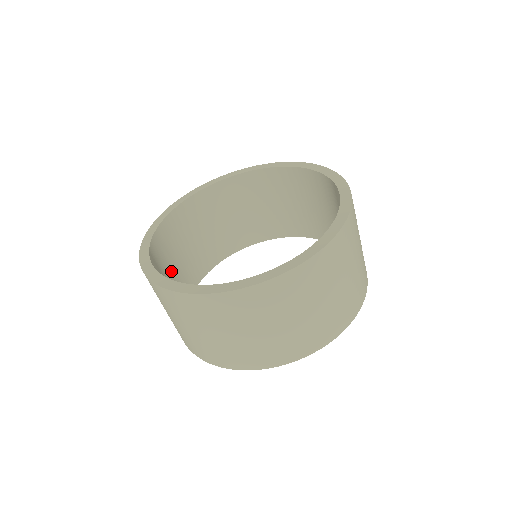
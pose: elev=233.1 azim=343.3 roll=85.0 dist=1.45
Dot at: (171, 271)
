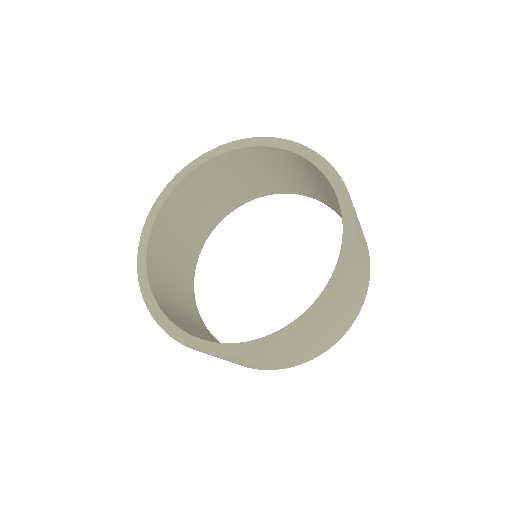
Dot at: (179, 237)
